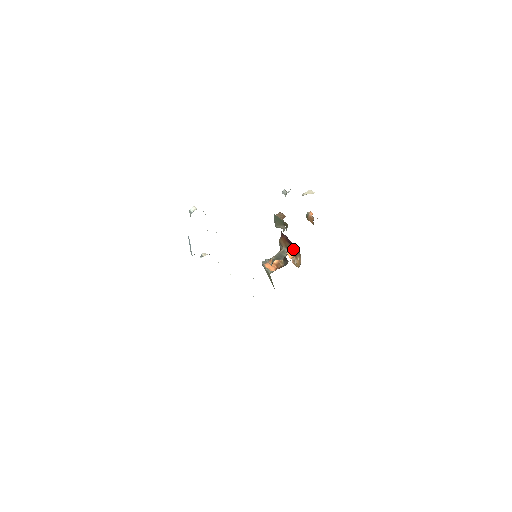
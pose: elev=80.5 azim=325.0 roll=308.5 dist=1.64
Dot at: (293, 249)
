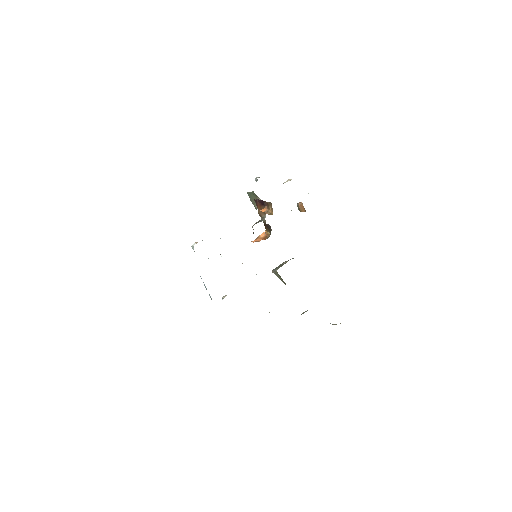
Dot at: (265, 205)
